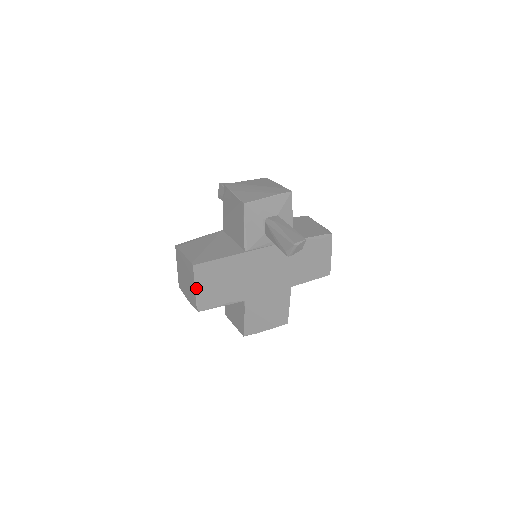
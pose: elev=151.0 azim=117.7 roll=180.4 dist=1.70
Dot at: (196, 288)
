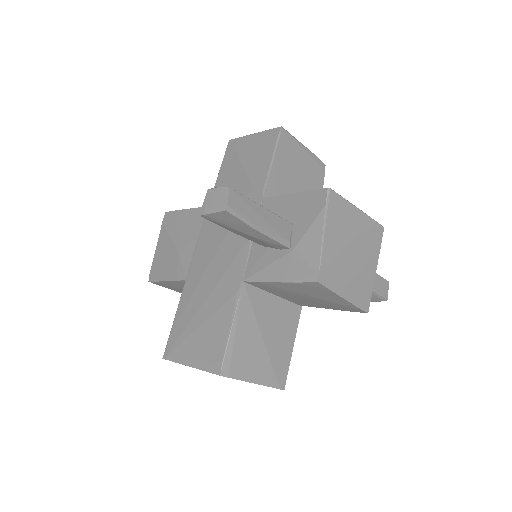
Dot at: occluded
